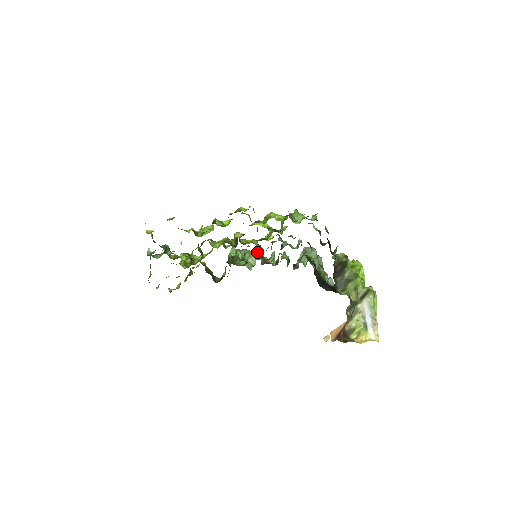
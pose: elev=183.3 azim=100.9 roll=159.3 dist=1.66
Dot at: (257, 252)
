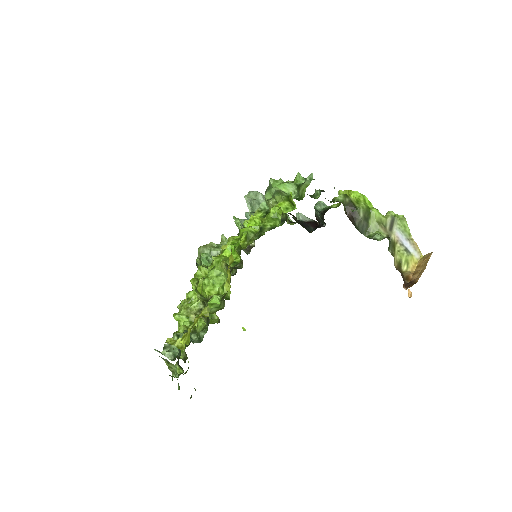
Dot at: occluded
